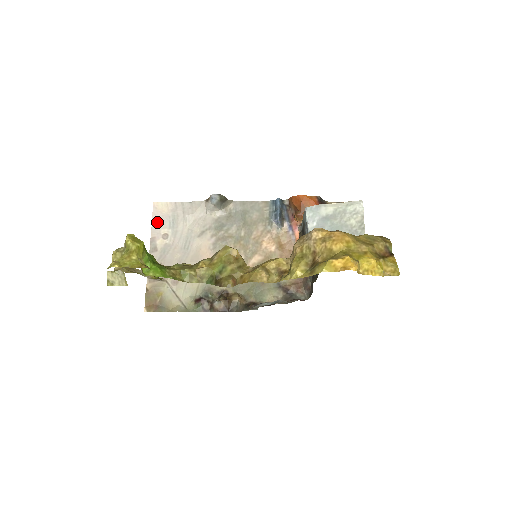
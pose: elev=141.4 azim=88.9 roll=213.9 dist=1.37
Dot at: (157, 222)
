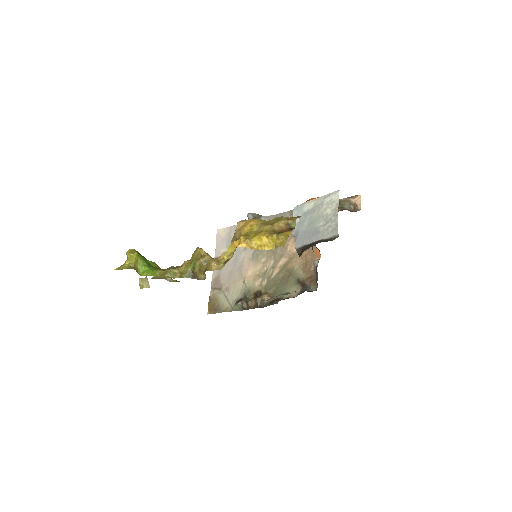
Dot at: (219, 245)
